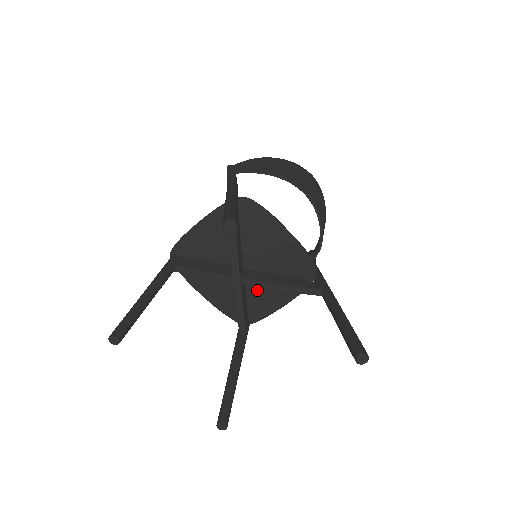
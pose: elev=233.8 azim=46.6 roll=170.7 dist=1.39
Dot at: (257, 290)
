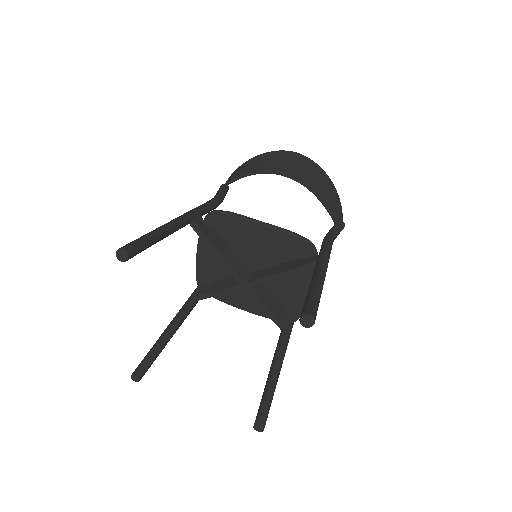
Dot at: (277, 286)
